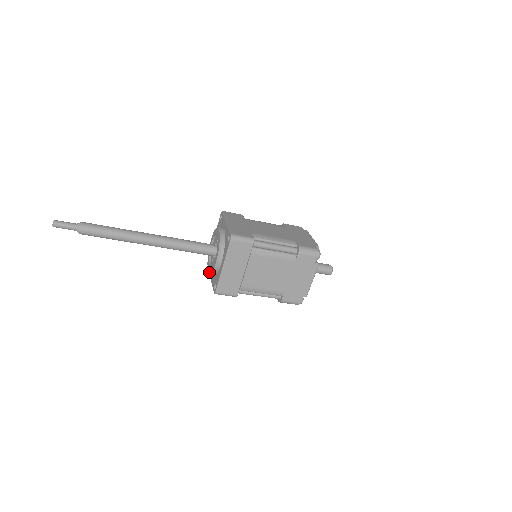
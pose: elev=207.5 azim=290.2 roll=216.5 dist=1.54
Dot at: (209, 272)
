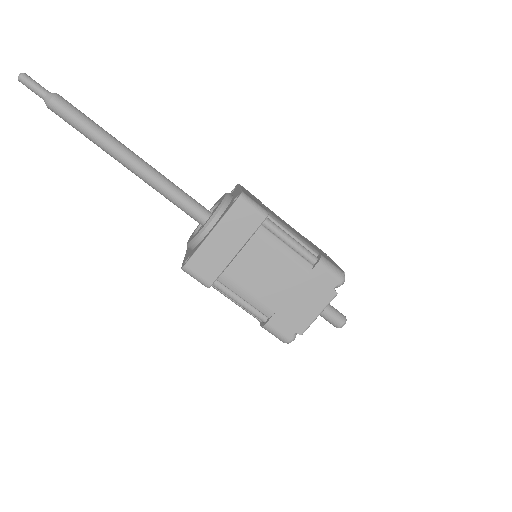
Dot at: (187, 243)
